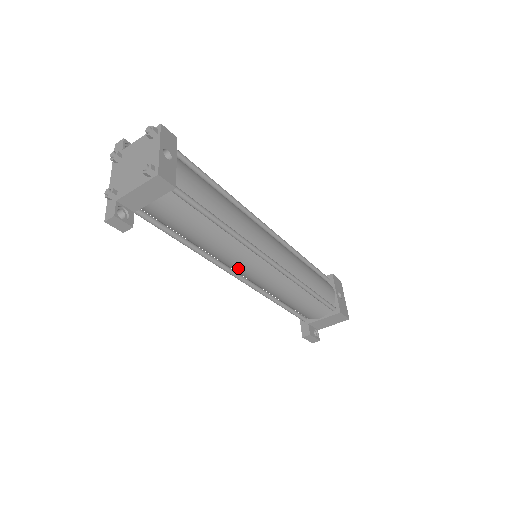
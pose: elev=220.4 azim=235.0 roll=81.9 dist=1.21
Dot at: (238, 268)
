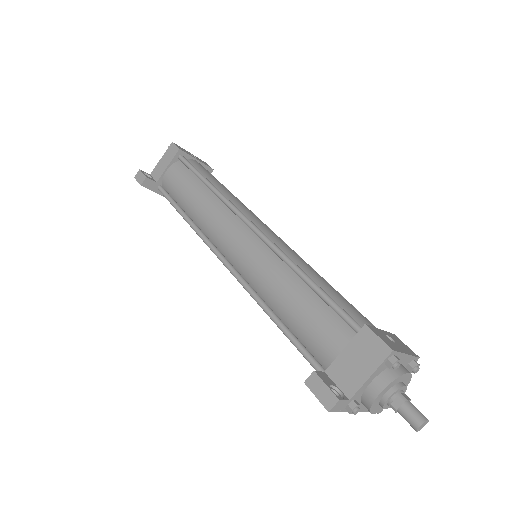
Dot at: (221, 239)
